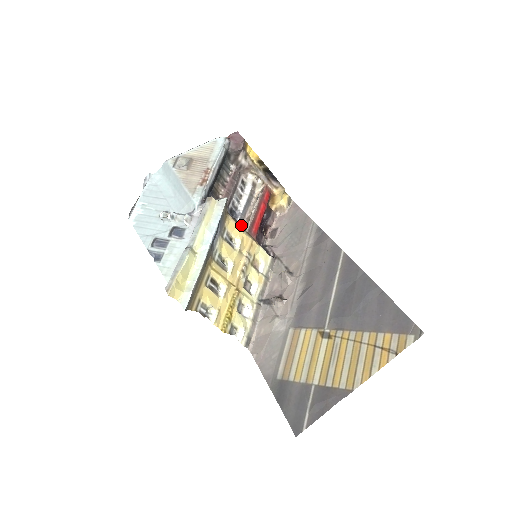
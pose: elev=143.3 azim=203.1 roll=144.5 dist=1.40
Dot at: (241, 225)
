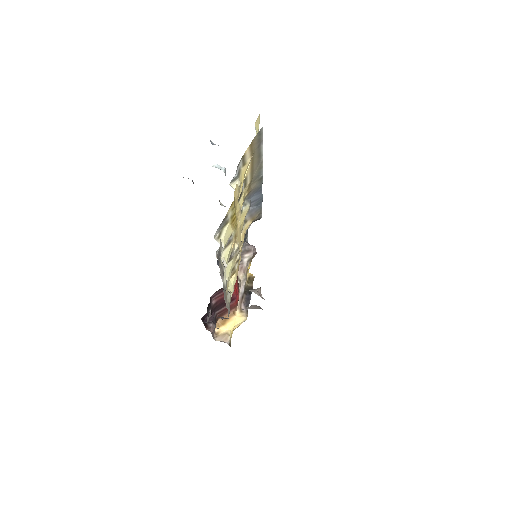
Dot at: occluded
